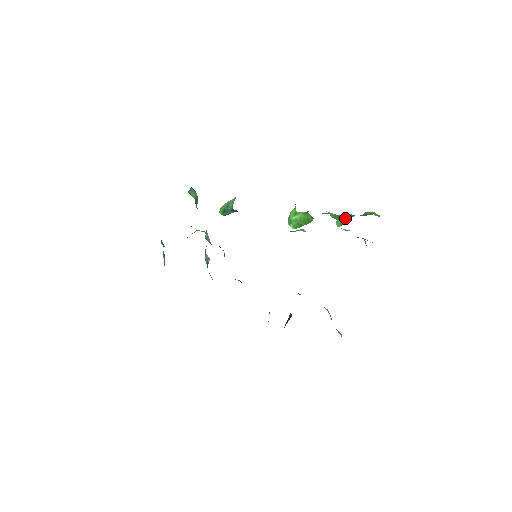
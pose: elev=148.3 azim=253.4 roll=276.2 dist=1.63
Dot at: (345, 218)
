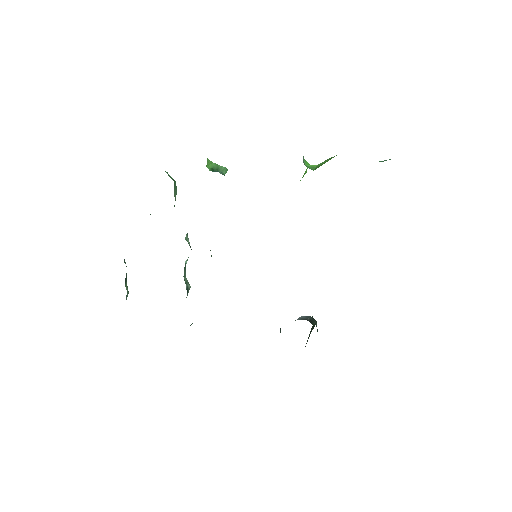
Dot at: occluded
